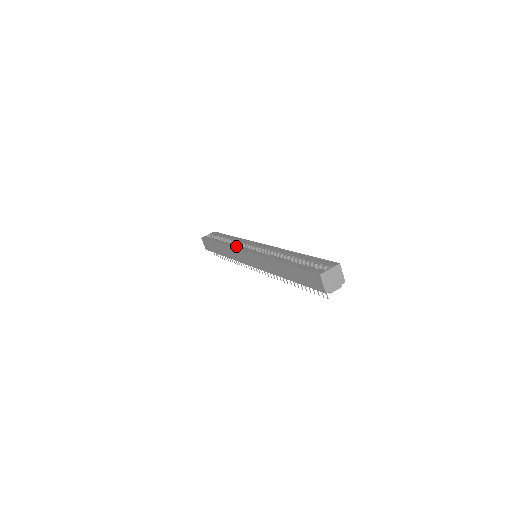
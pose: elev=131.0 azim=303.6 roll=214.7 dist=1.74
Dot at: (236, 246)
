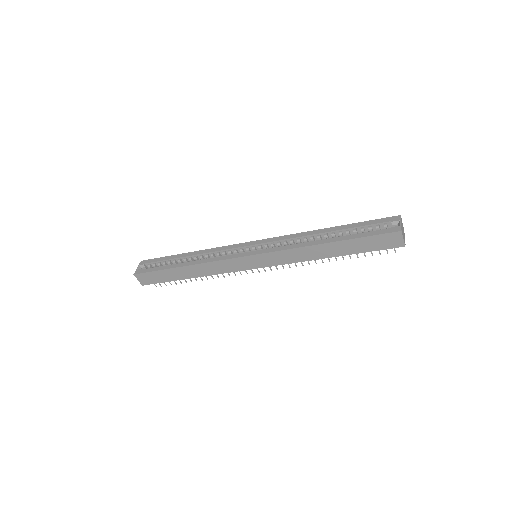
Dot at: (222, 257)
